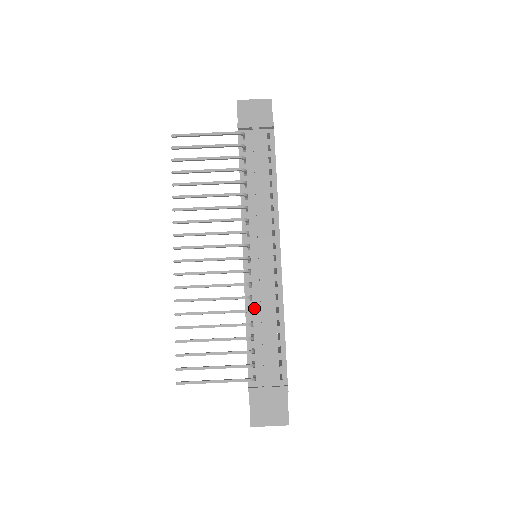
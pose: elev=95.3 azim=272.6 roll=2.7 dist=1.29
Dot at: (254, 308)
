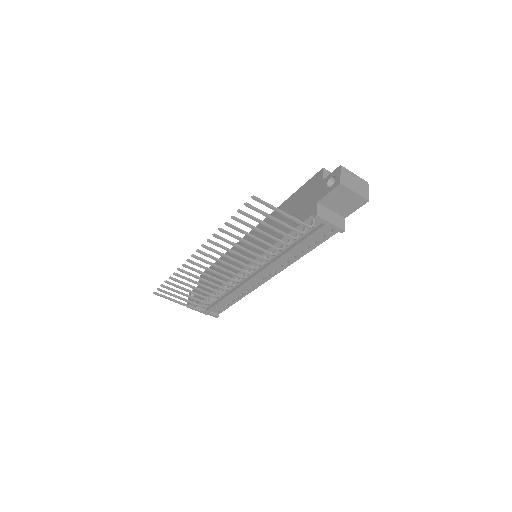
Dot at: occluded
